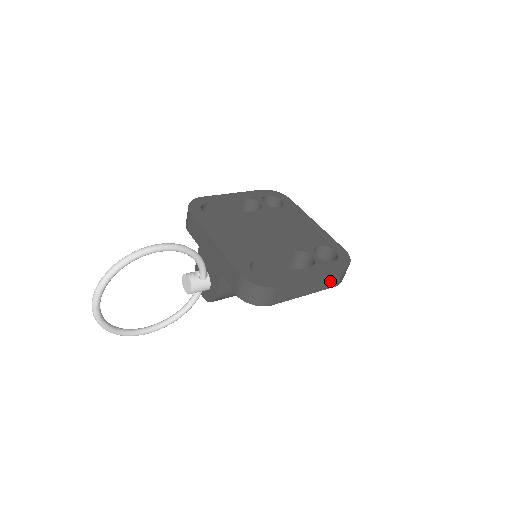
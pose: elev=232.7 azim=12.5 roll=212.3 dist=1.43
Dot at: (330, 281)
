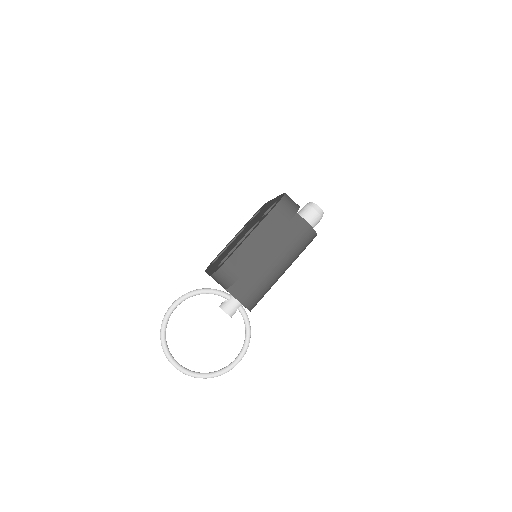
Dot at: (277, 222)
